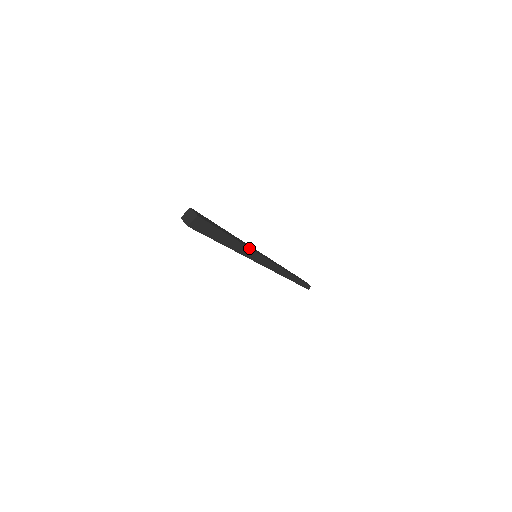
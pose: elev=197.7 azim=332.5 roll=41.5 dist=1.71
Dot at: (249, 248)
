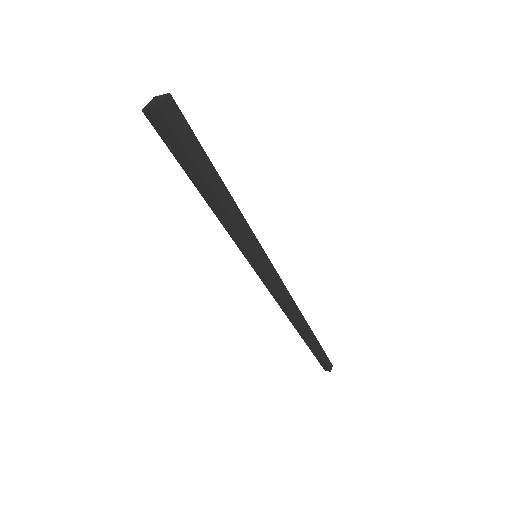
Dot at: (246, 223)
